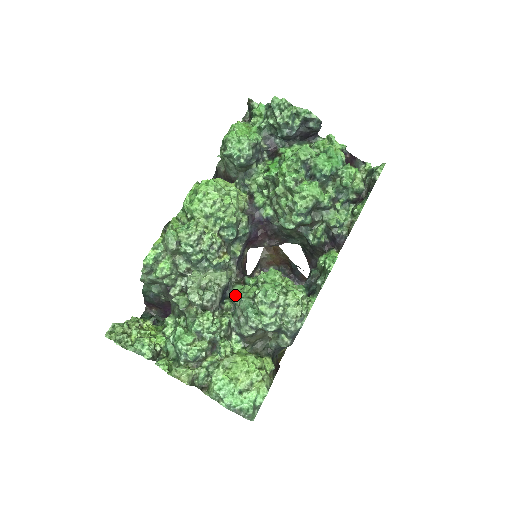
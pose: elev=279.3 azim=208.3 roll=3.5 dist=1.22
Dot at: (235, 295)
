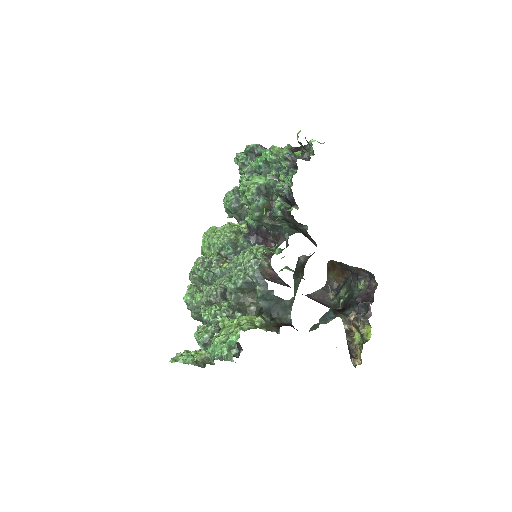
Dot at: occluded
